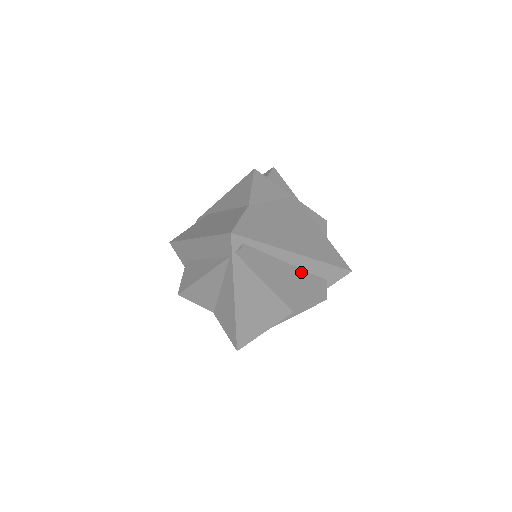
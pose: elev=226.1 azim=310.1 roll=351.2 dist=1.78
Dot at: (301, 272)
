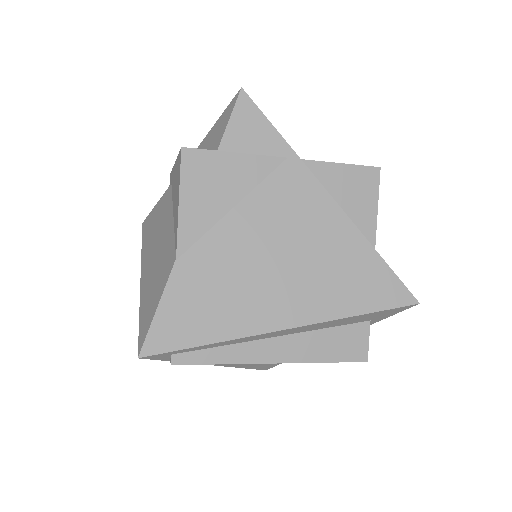
Dot at: (307, 338)
